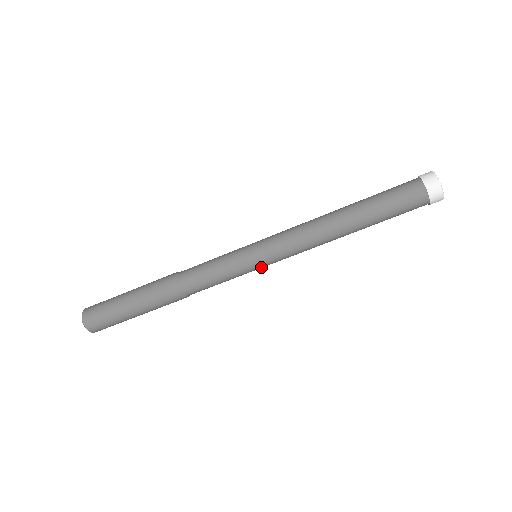
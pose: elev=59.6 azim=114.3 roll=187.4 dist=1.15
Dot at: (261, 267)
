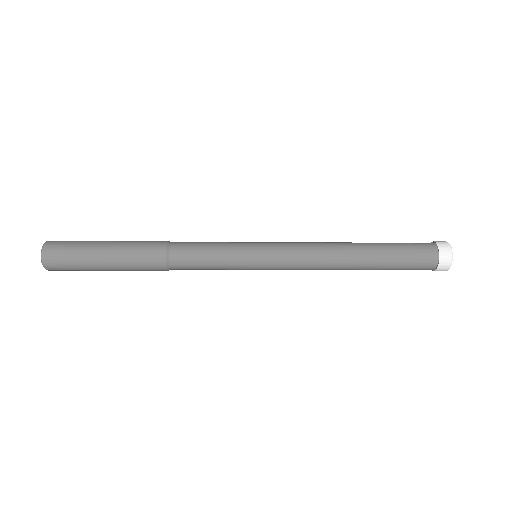
Dot at: (257, 268)
